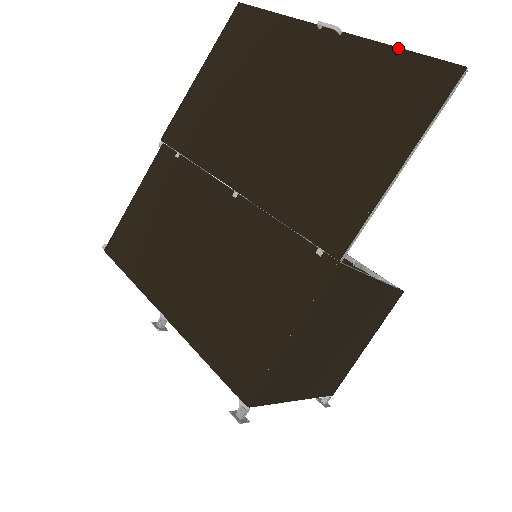
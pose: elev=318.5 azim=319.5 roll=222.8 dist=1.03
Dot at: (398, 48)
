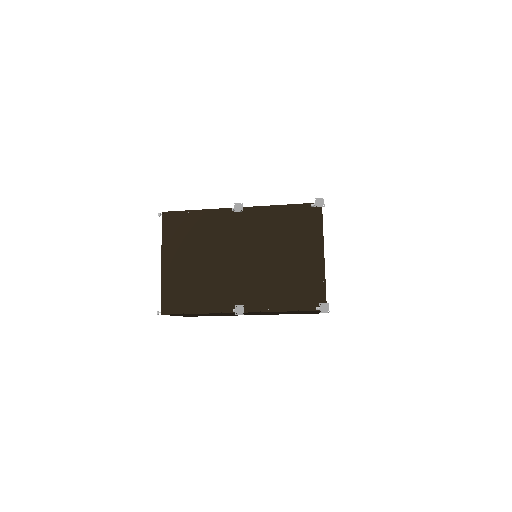
Dot at: occluded
